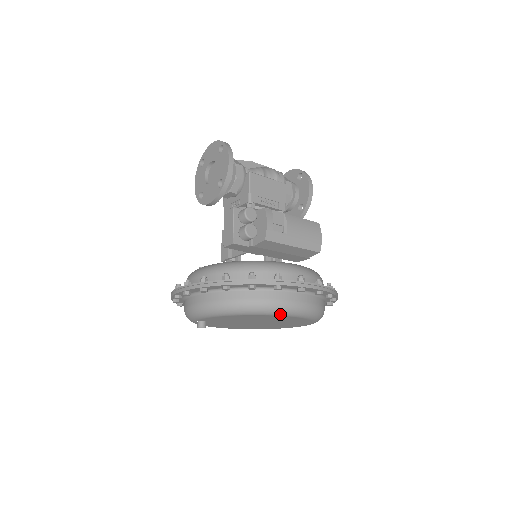
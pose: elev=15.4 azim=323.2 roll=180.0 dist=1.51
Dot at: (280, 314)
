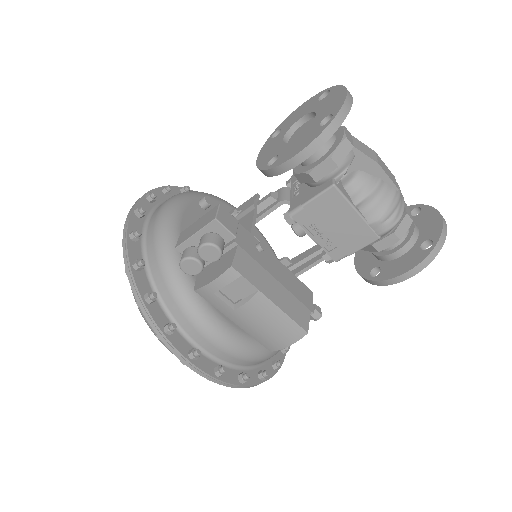
Dot at: occluded
